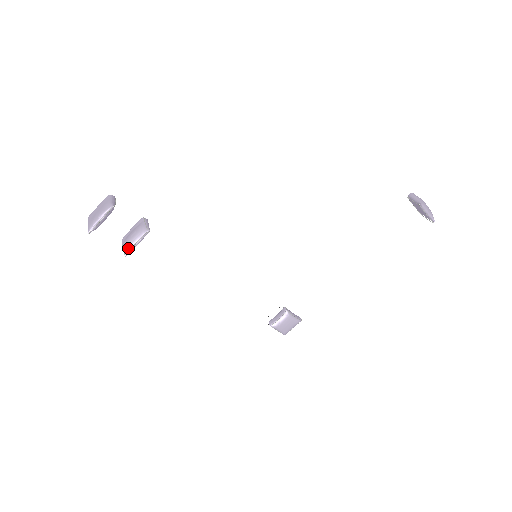
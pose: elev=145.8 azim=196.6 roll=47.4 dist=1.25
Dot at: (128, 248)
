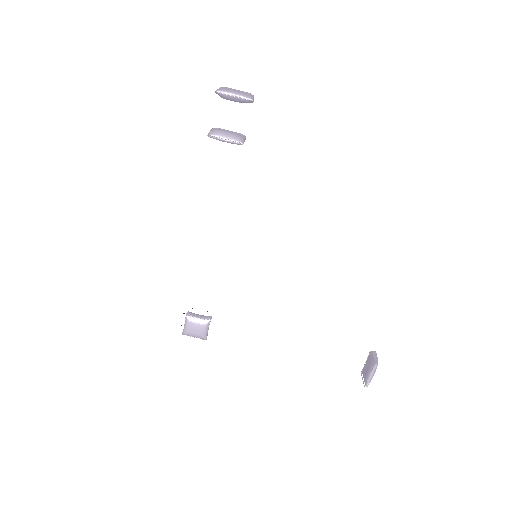
Dot at: (216, 134)
